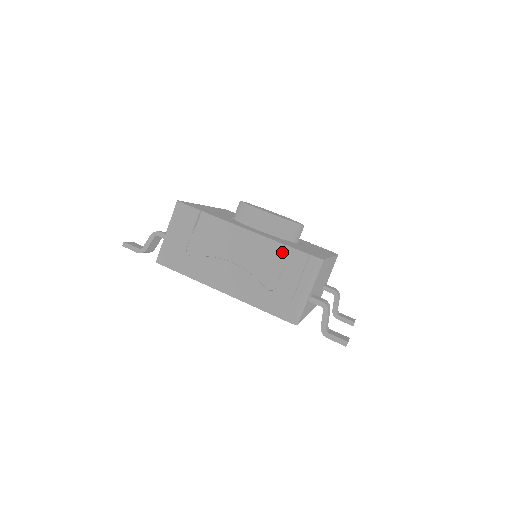
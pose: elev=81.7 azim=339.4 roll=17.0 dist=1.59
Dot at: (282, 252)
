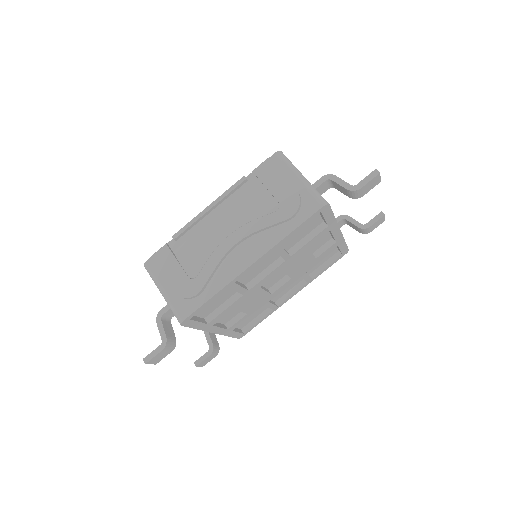
Dot at: (251, 183)
